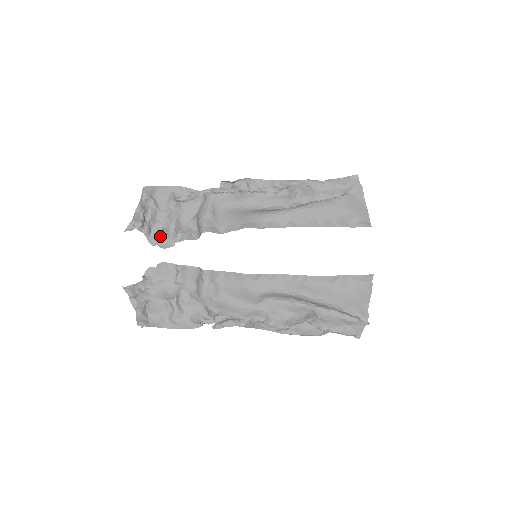
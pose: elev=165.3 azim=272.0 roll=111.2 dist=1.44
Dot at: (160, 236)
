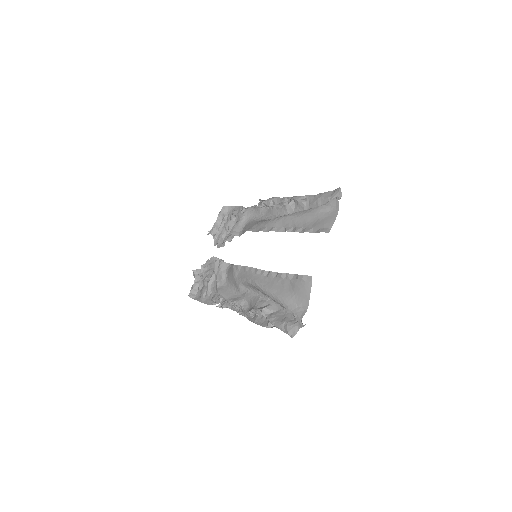
Dot at: (219, 239)
